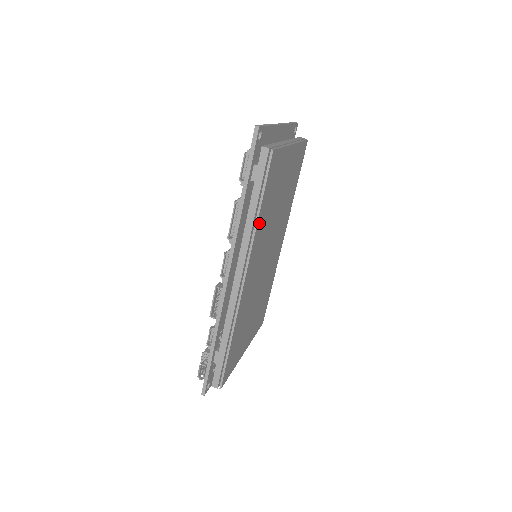
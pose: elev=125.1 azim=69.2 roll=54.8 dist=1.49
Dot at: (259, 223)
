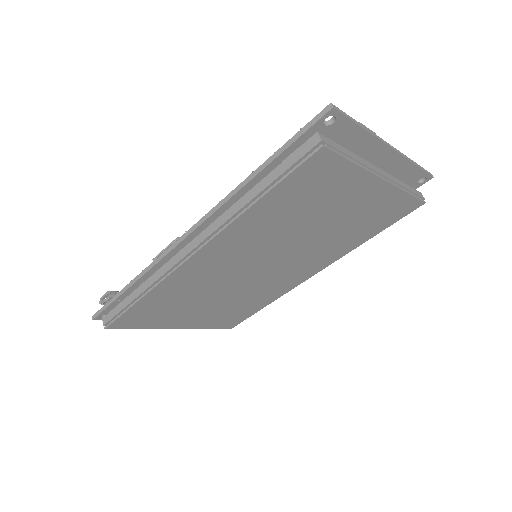
Dot at: (253, 213)
